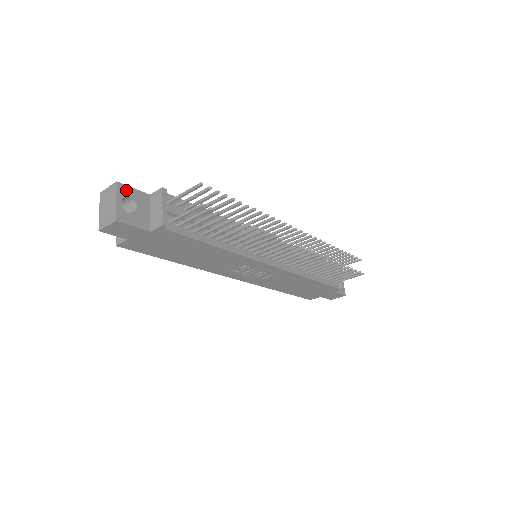
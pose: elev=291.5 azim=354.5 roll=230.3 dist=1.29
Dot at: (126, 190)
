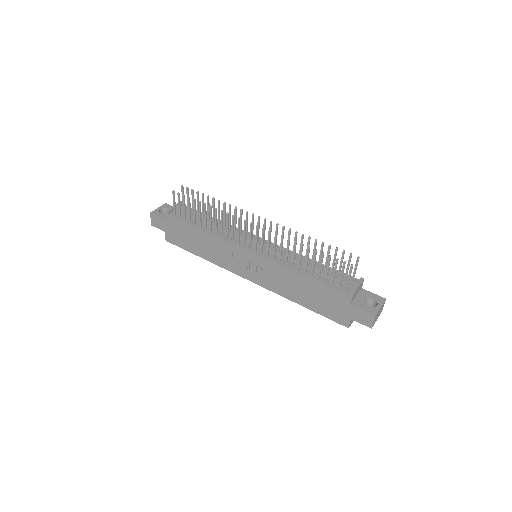
Dot at: (168, 206)
